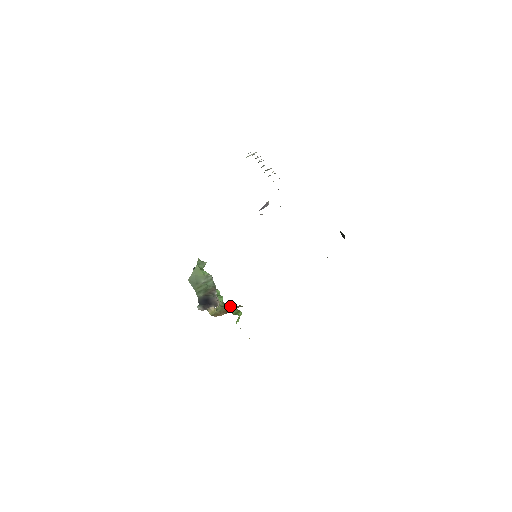
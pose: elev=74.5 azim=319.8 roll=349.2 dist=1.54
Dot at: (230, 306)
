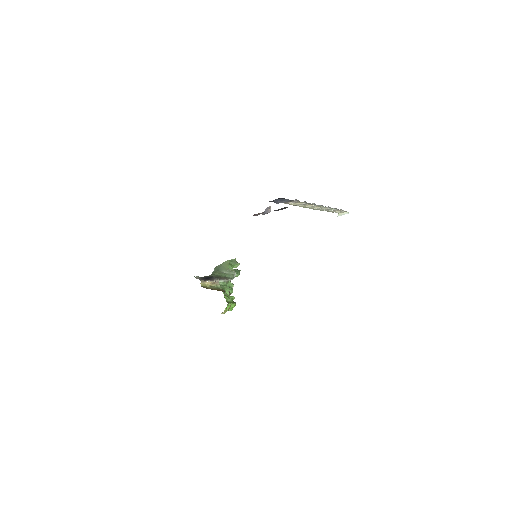
Dot at: (223, 290)
